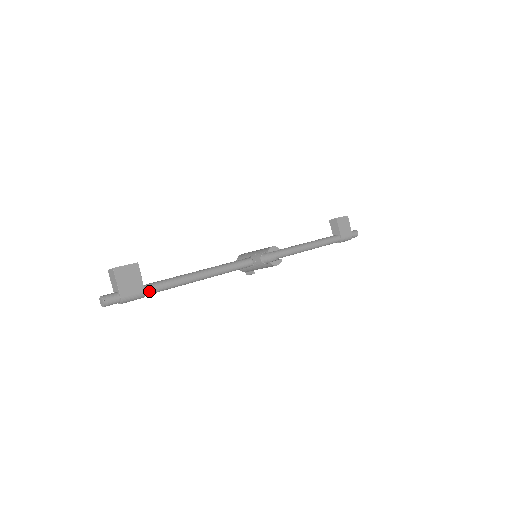
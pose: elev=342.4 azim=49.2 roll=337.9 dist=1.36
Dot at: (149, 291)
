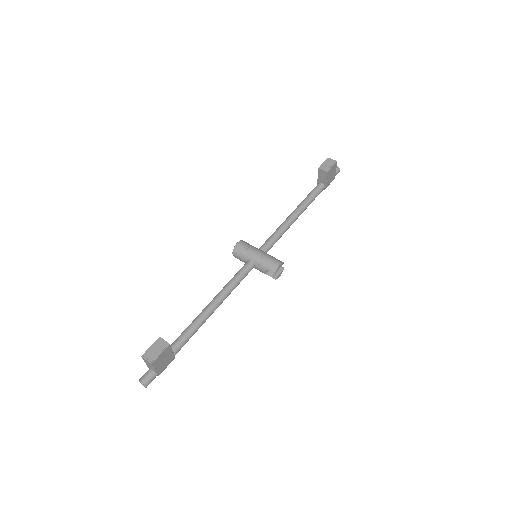
Dot at: occluded
